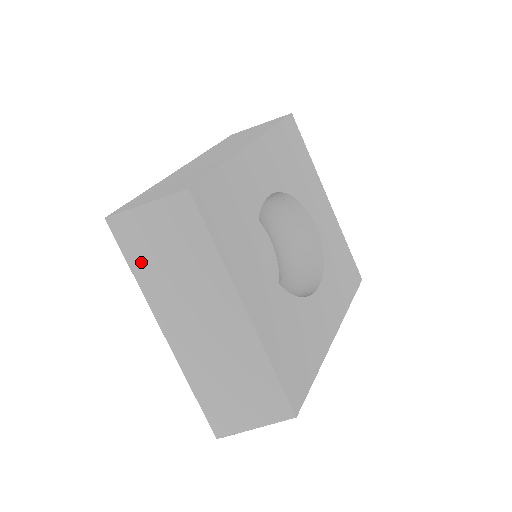
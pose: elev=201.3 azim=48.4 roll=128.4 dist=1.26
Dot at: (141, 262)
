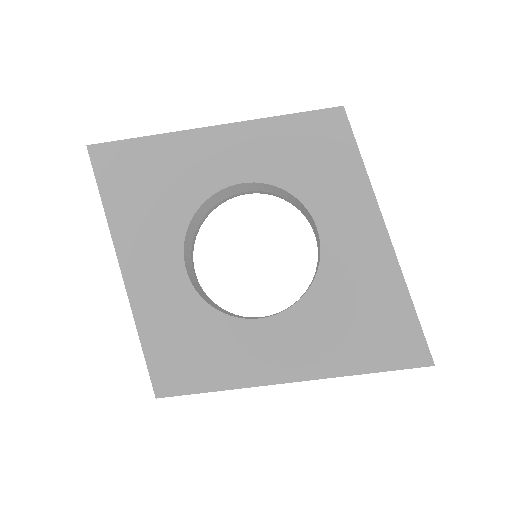
Dot at: occluded
